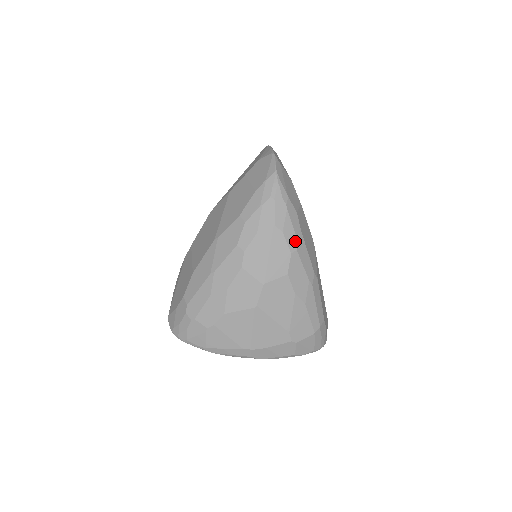
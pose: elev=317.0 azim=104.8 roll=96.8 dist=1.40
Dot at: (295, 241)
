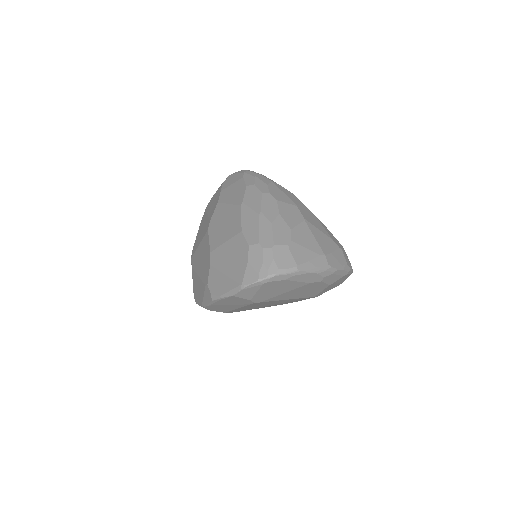
Dot at: occluded
